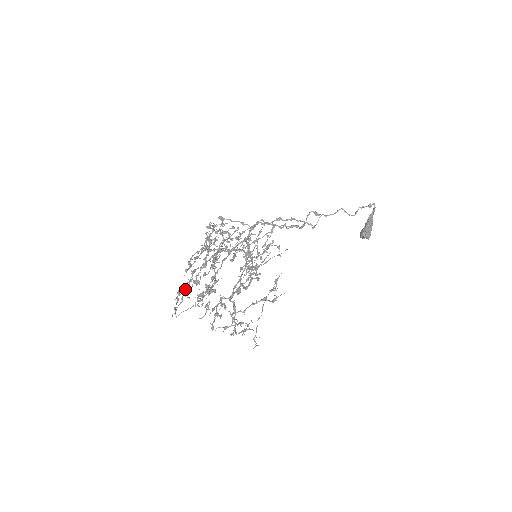
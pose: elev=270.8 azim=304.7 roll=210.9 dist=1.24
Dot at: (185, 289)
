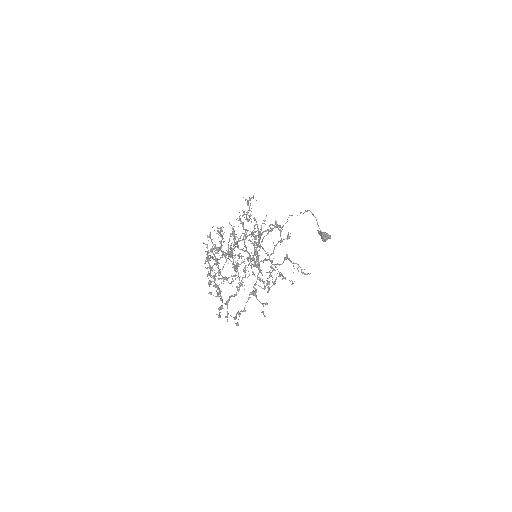
Dot at: occluded
